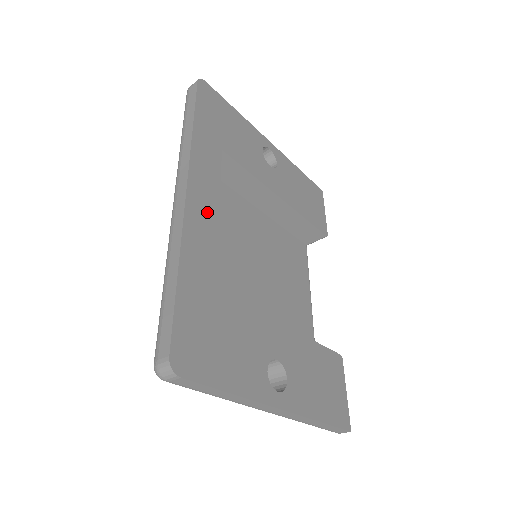
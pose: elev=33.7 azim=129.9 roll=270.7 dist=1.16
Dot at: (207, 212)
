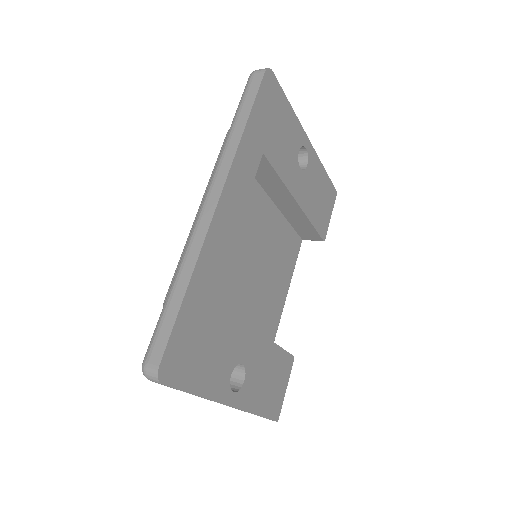
Dot at: (229, 224)
